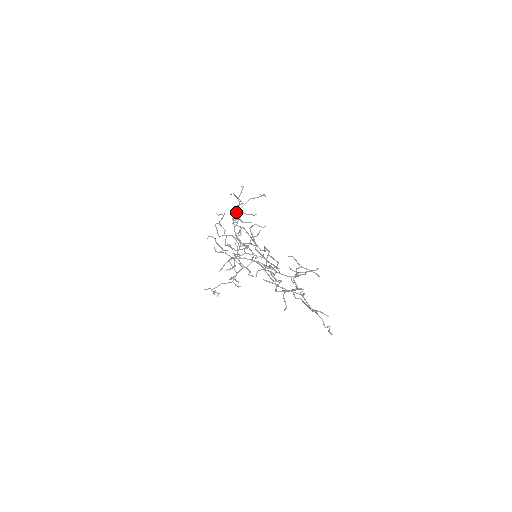
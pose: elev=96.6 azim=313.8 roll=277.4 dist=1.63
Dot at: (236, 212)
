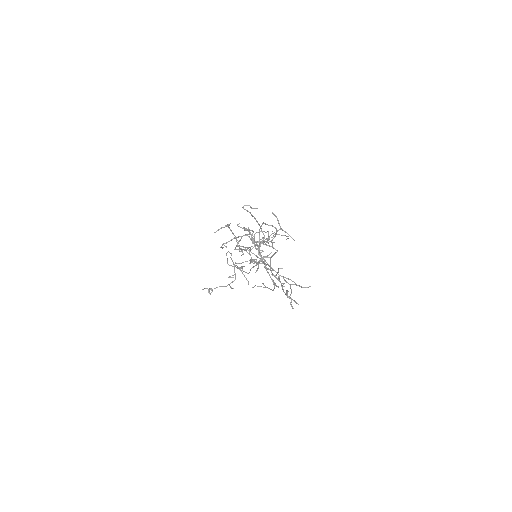
Dot at: occluded
